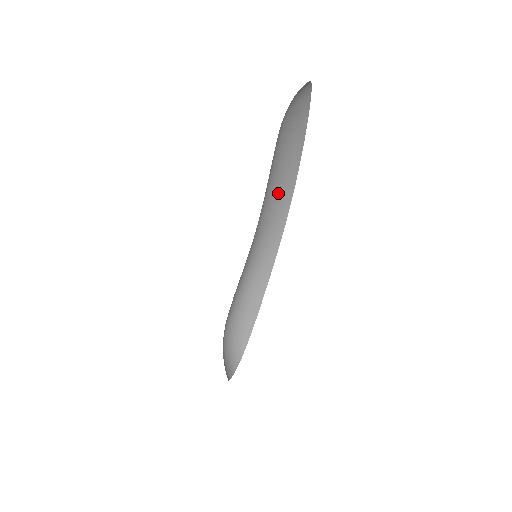
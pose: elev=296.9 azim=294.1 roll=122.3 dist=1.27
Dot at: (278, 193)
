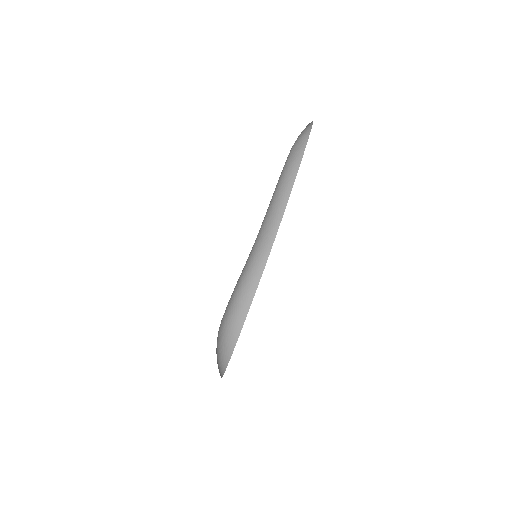
Dot at: (273, 214)
